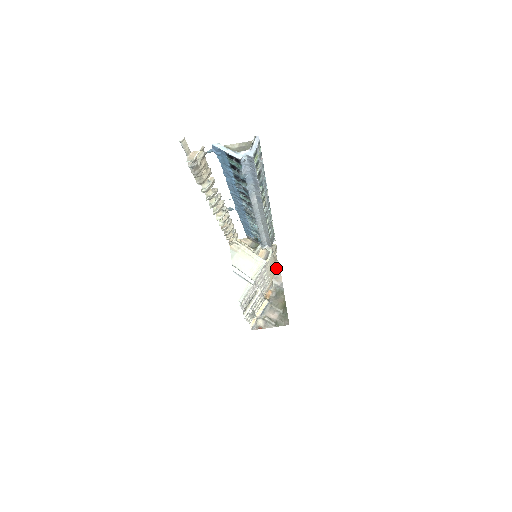
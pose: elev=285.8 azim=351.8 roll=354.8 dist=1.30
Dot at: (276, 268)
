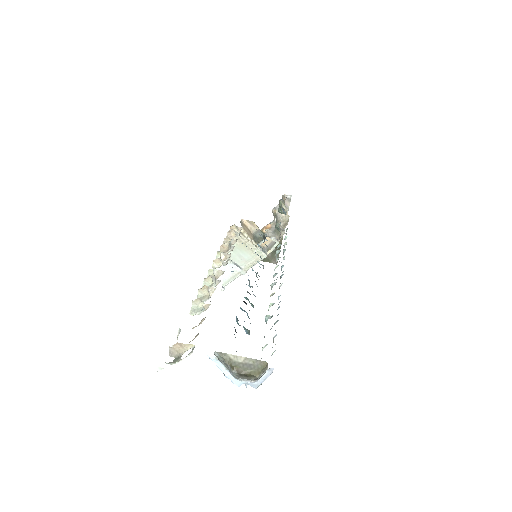
Dot at: occluded
